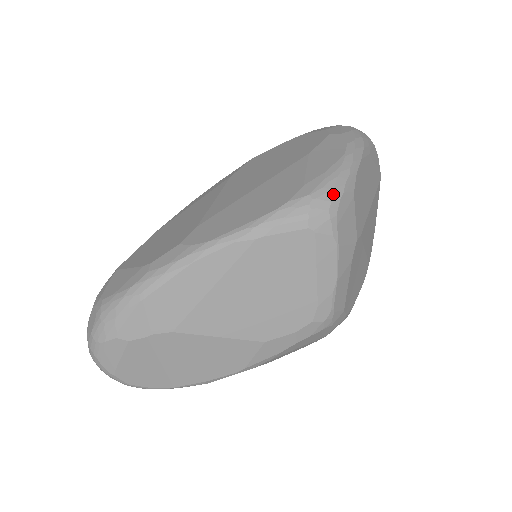
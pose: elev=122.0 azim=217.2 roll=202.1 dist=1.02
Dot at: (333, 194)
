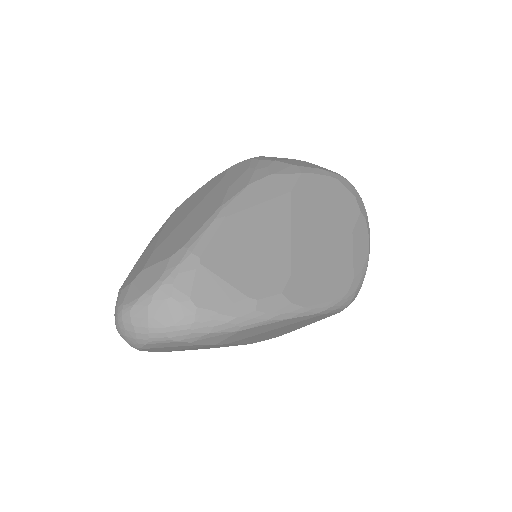
Dot at: occluded
